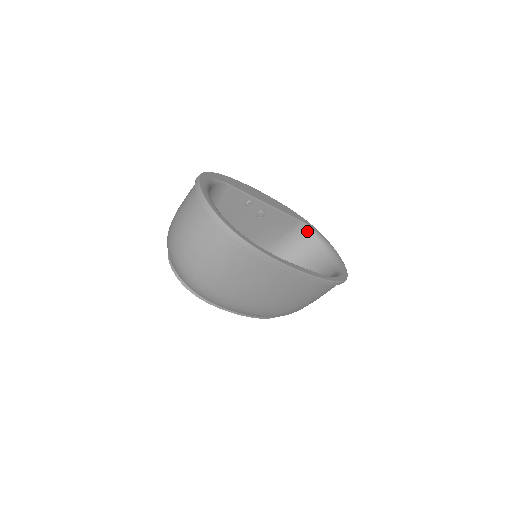
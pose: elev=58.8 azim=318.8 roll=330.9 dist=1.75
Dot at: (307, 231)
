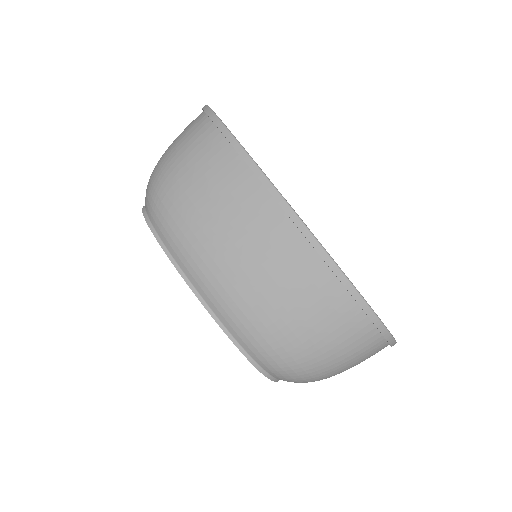
Dot at: occluded
